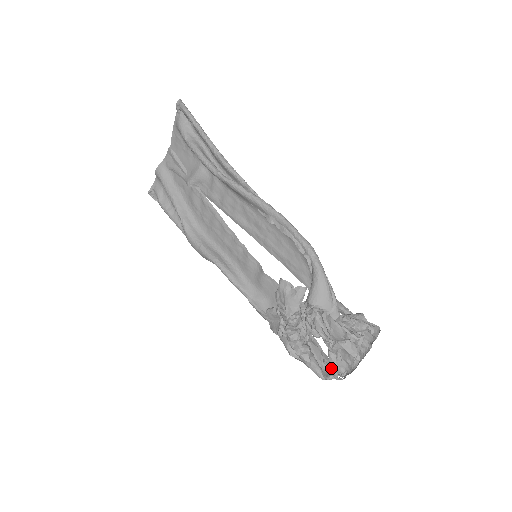
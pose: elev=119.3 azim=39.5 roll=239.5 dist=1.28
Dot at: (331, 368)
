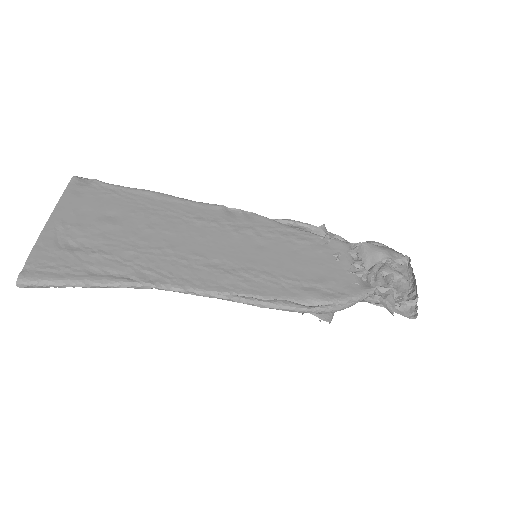
Dot at: occluded
